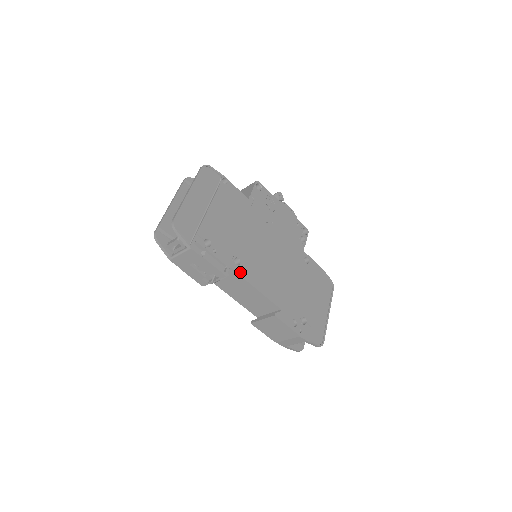
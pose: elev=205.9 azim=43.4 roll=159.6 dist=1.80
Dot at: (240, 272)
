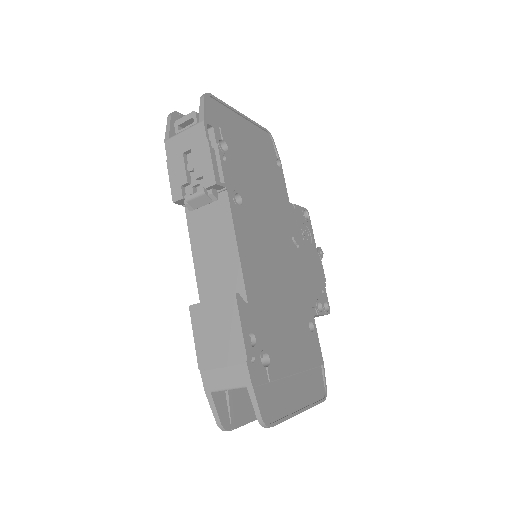
Dot at: (233, 208)
